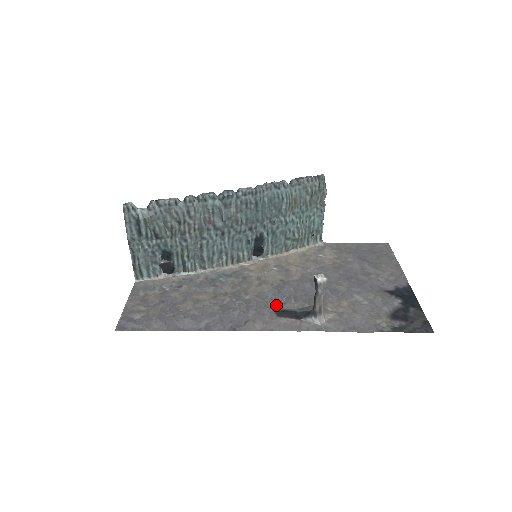
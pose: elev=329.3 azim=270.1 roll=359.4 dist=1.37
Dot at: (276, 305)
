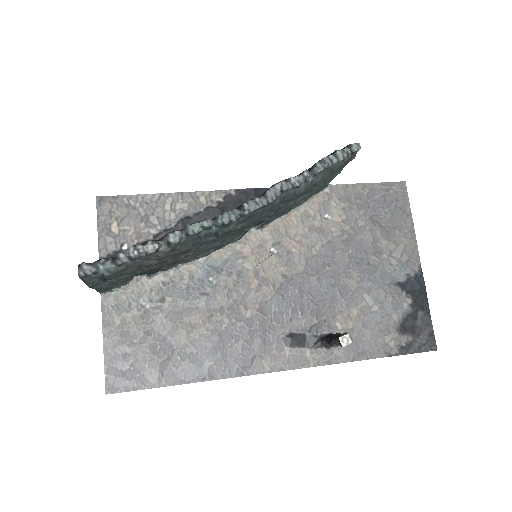
Dot at: (282, 325)
